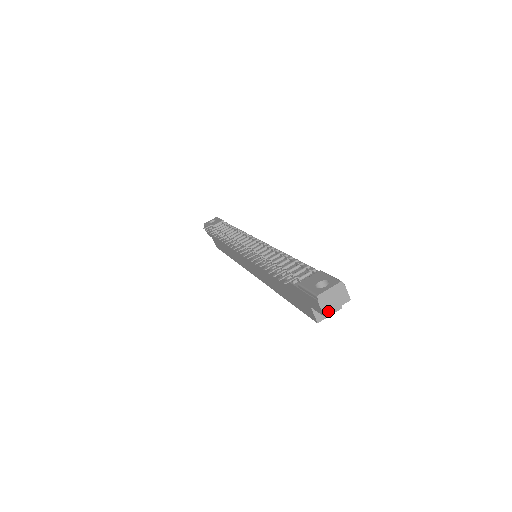
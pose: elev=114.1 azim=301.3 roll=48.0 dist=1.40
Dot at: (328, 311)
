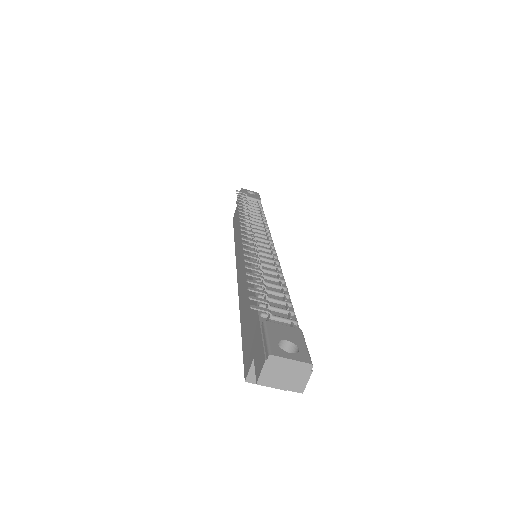
Dot at: (267, 382)
